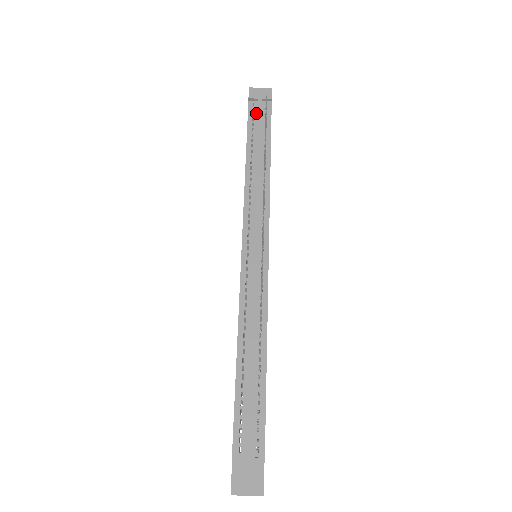
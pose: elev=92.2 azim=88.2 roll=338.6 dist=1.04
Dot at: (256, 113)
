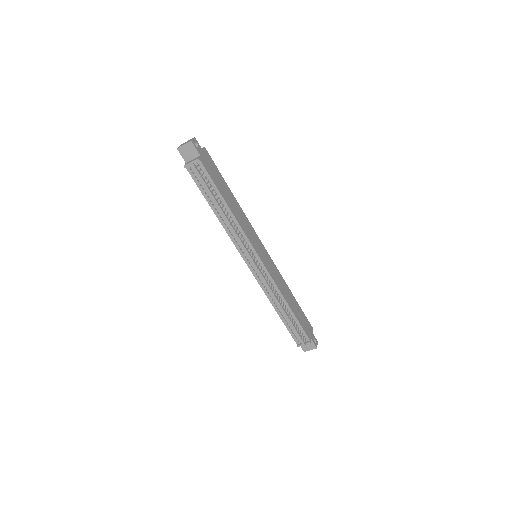
Dot at: (197, 175)
